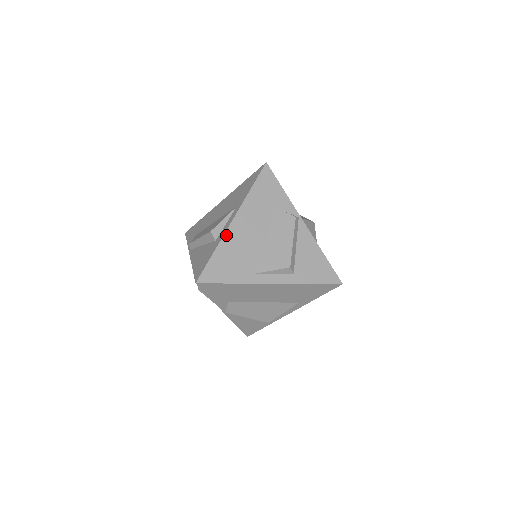
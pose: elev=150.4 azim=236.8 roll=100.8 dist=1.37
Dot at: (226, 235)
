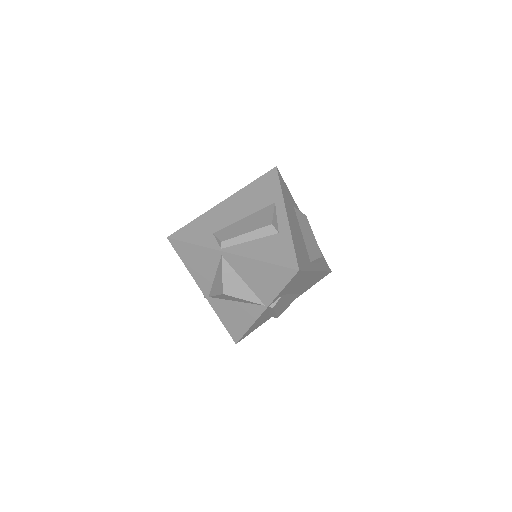
Dot at: (290, 227)
